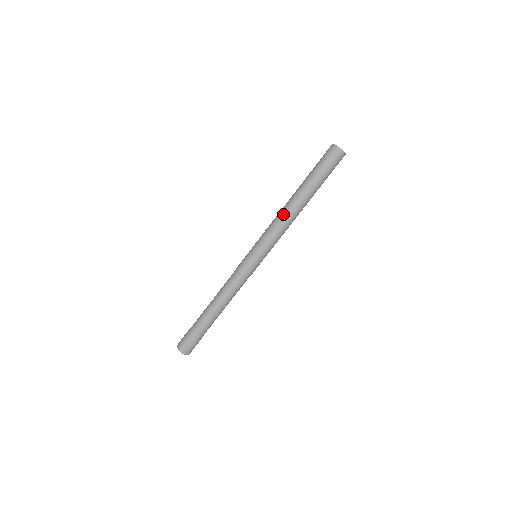
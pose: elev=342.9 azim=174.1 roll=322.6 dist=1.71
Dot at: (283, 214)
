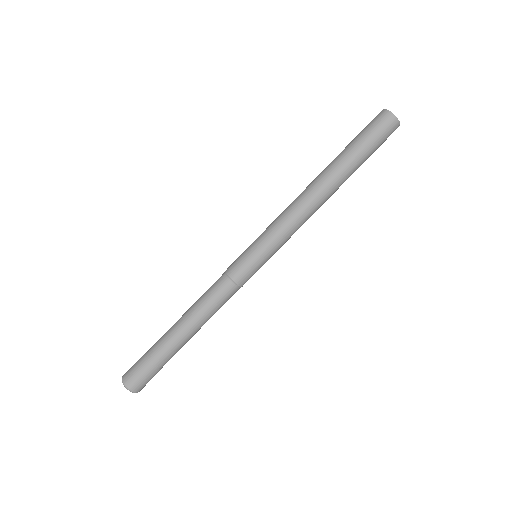
Dot at: (303, 198)
